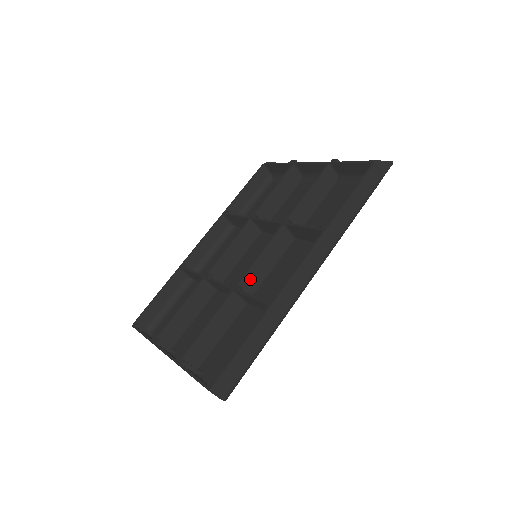
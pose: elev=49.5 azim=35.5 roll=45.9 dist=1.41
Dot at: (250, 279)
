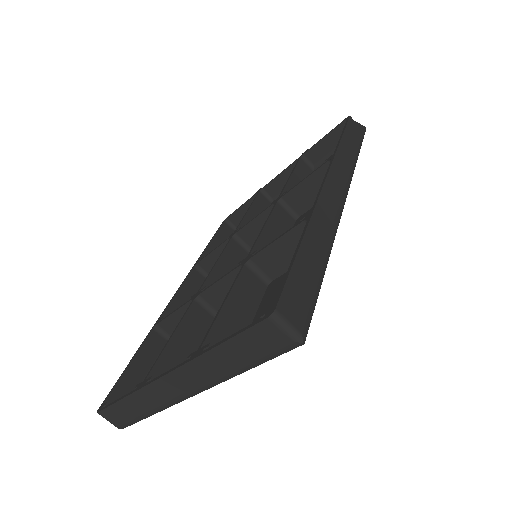
Dot at: occluded
